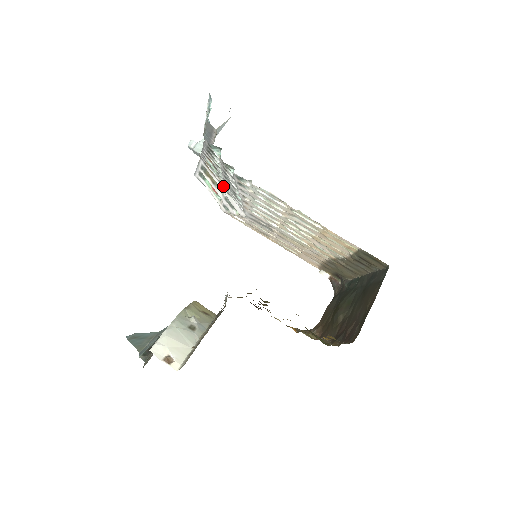
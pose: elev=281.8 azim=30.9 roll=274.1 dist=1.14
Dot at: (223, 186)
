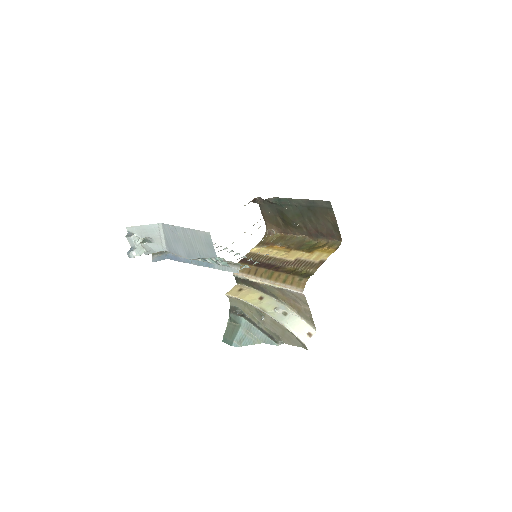
Dot at: occluded
